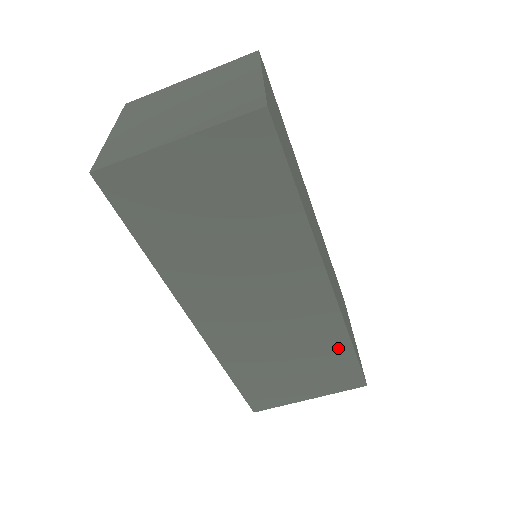
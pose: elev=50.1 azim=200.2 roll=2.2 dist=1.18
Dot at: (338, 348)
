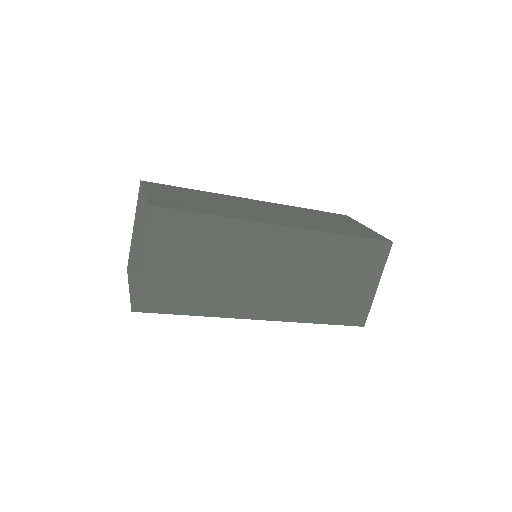
Dot at: occluded
